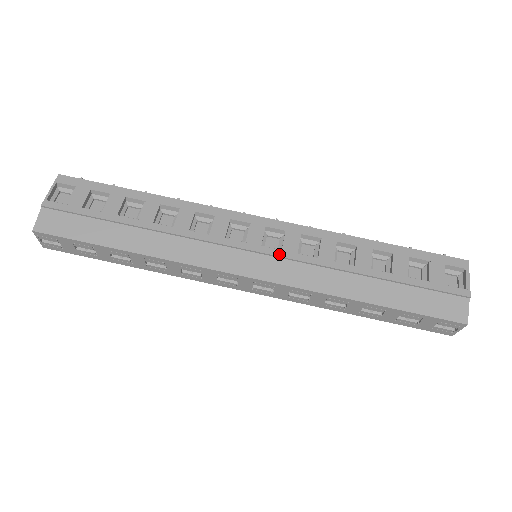
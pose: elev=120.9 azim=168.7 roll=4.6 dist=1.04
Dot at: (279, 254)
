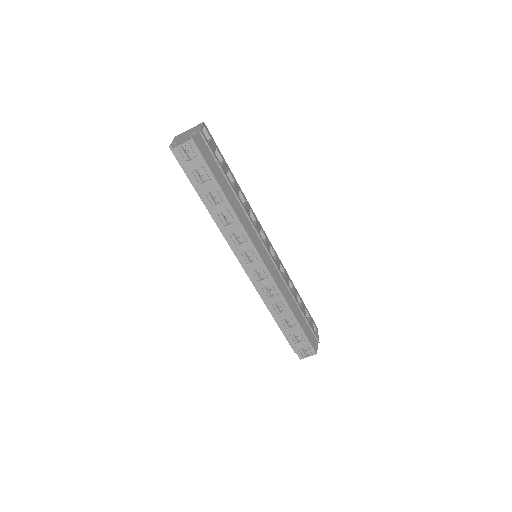
Dot at: (276, 263)
